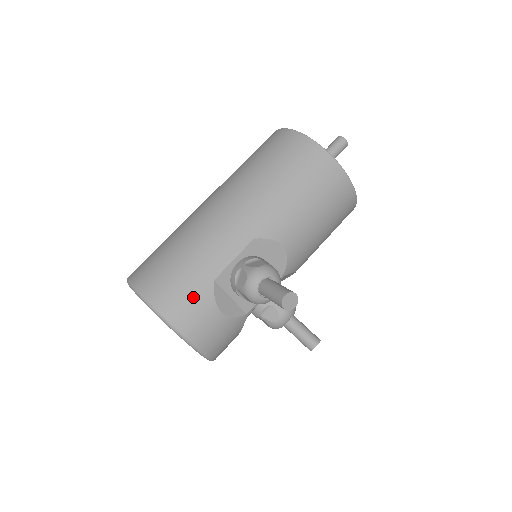
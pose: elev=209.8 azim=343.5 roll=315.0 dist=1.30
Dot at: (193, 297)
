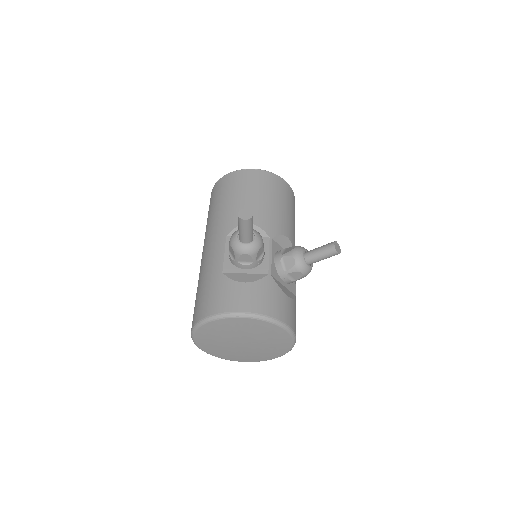
Dot at: (218, 291)
